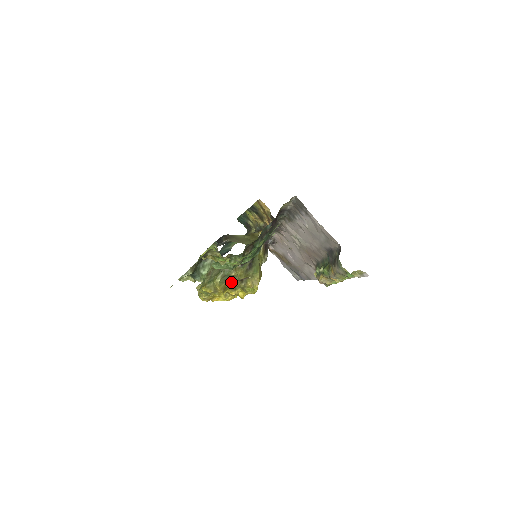
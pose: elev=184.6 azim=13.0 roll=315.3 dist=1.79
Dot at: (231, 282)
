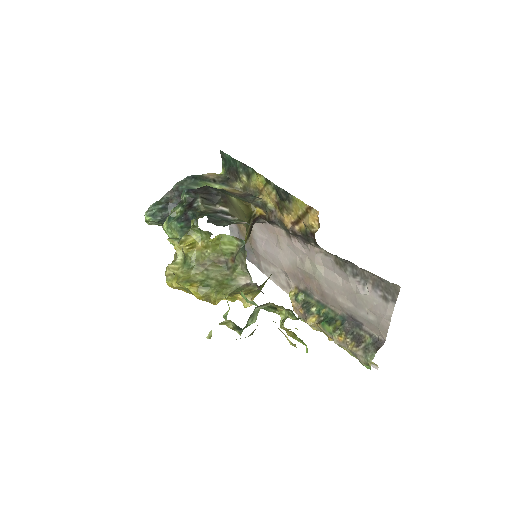
Dot at: (229, 295)
